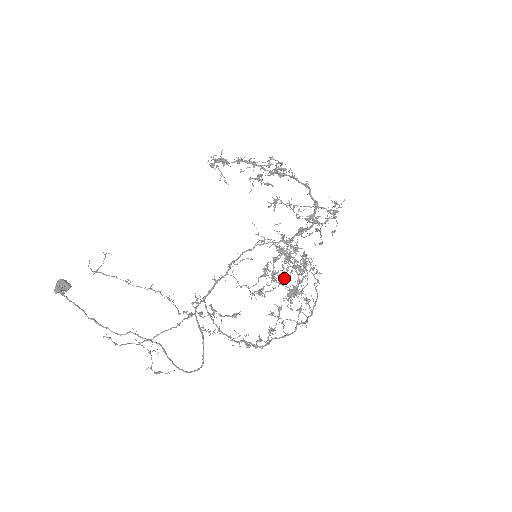
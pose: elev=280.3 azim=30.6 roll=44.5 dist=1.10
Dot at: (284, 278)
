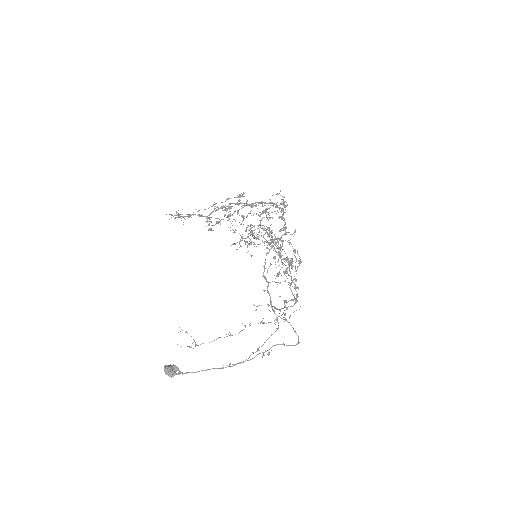
Dot at: (299, 263)
